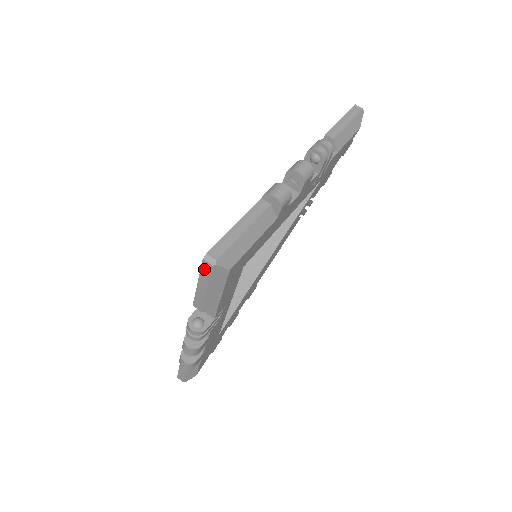
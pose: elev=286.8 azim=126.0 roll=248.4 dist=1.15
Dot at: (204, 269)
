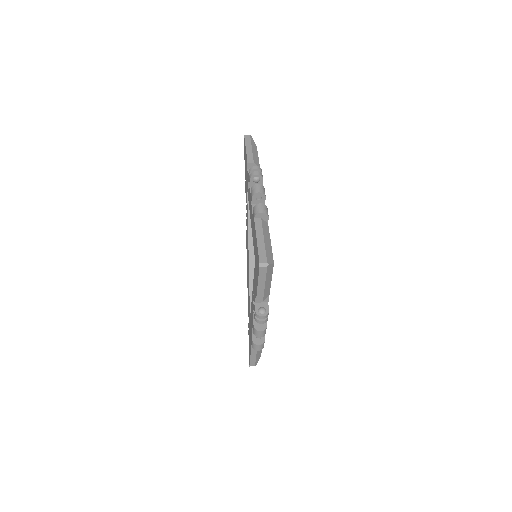
Dot at: (261, 272)
